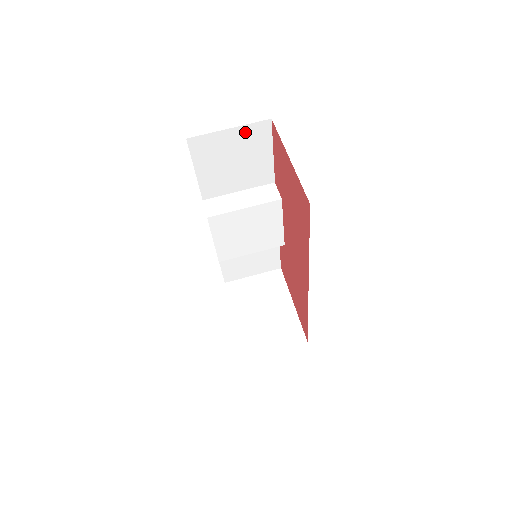
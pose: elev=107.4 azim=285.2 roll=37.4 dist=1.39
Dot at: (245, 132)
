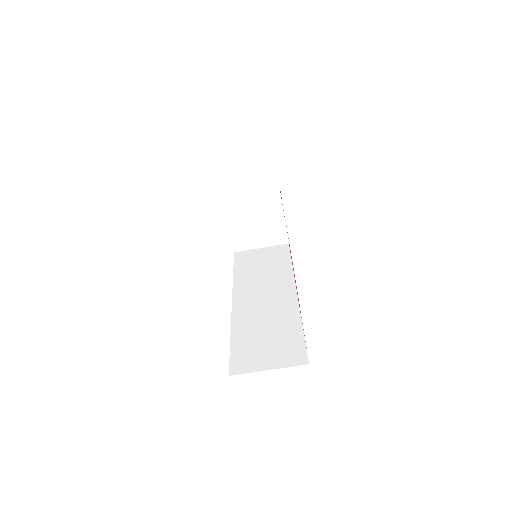
Dot at: occluded
